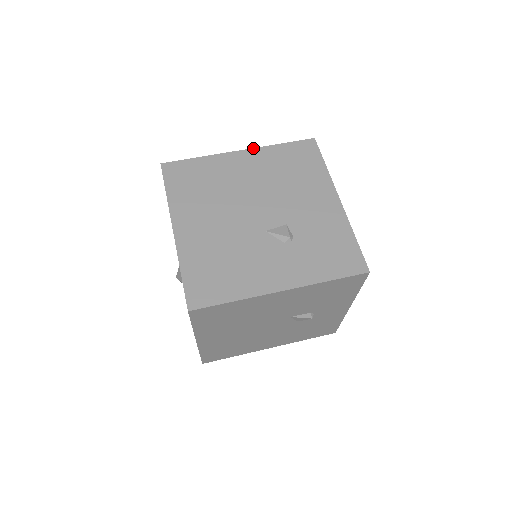
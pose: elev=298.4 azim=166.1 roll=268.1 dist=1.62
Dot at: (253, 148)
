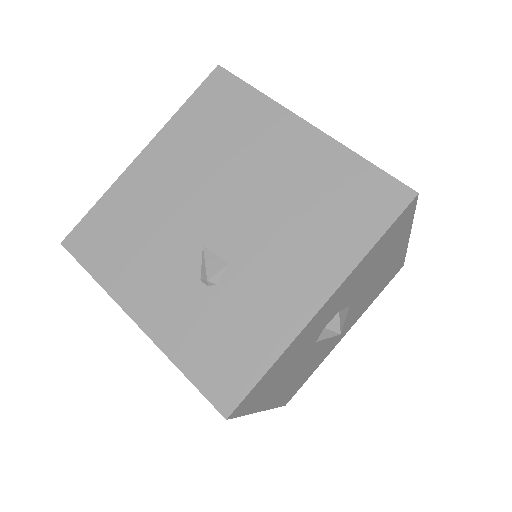
Dot at: (325, 133)
